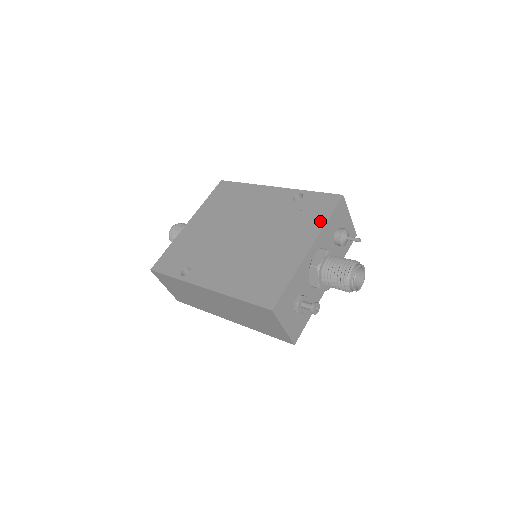
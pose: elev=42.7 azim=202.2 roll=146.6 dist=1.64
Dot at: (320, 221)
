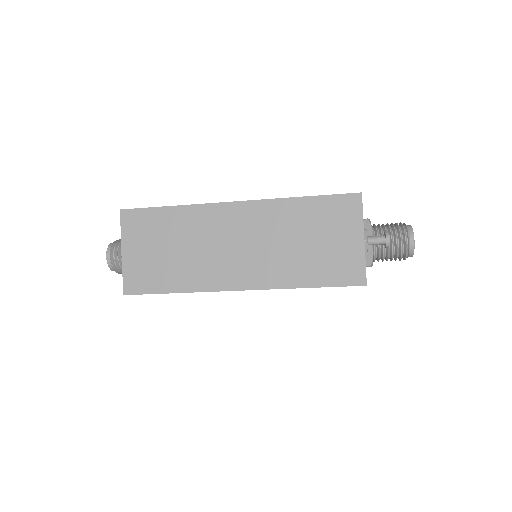
Dot at: occluded
